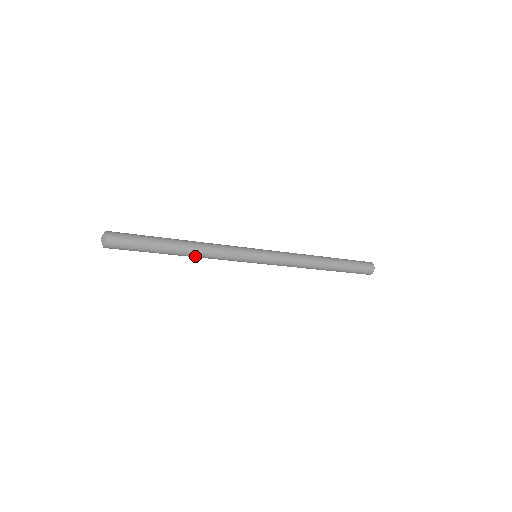
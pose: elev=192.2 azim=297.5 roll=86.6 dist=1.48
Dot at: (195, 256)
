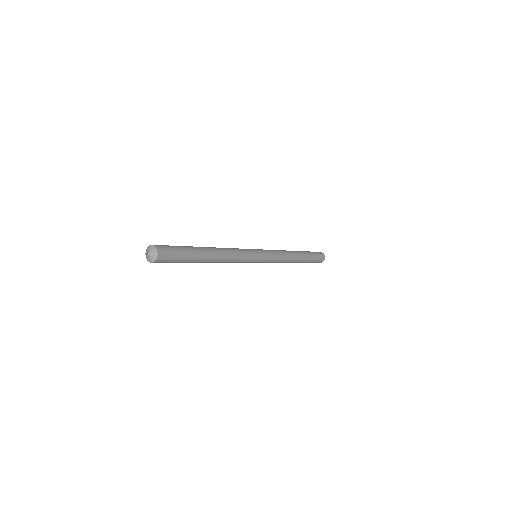
Dot at: (222, 258)
